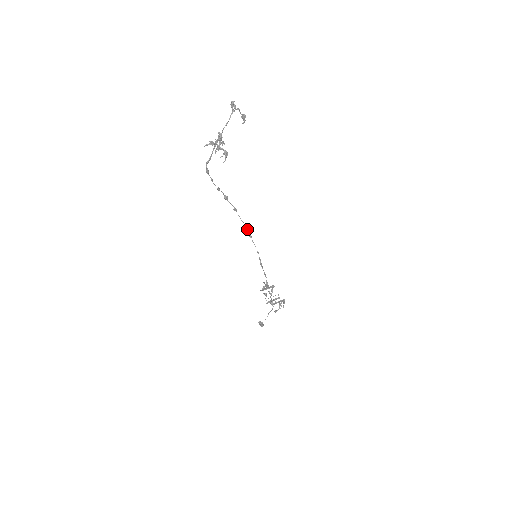
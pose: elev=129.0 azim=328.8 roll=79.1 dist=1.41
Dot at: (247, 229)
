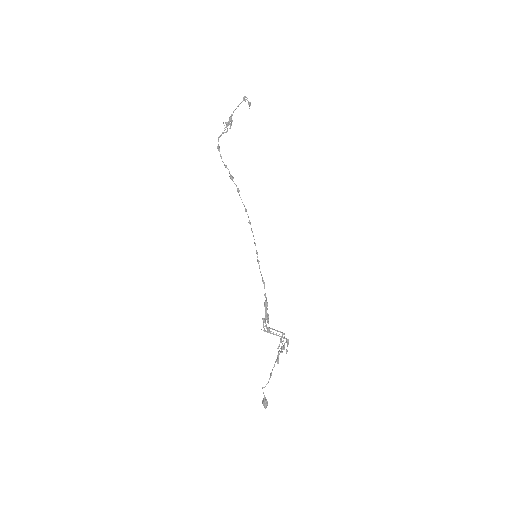
Dot at: (247, 214)
